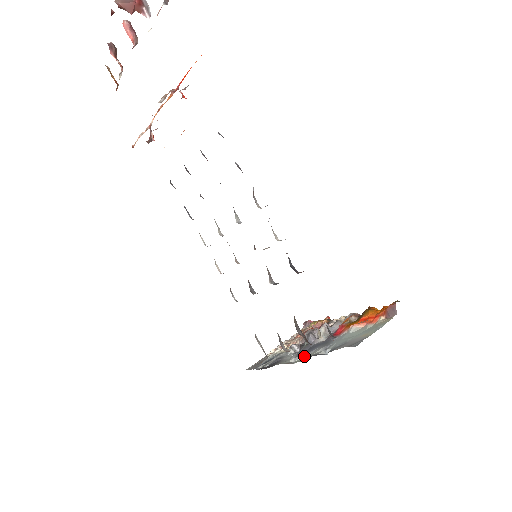
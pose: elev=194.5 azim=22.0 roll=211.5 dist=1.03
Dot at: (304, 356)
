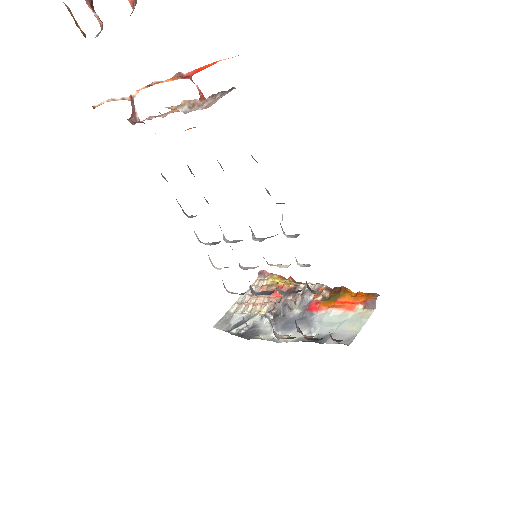
Dot at: (287, 334)
